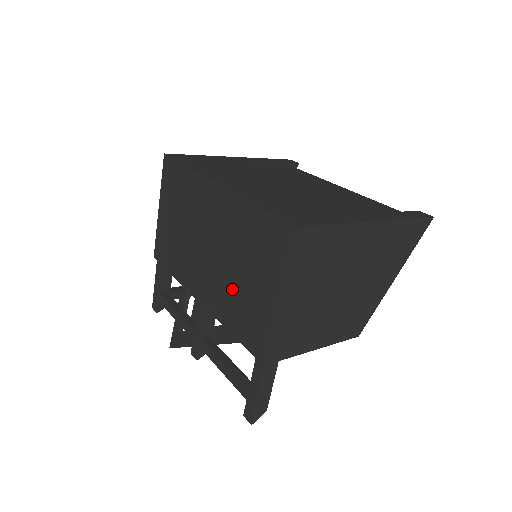
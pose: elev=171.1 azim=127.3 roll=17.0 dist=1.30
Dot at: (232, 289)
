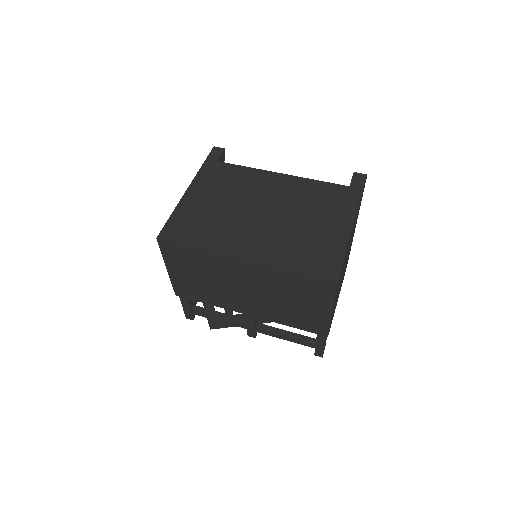
Dot at: (283, 309)
